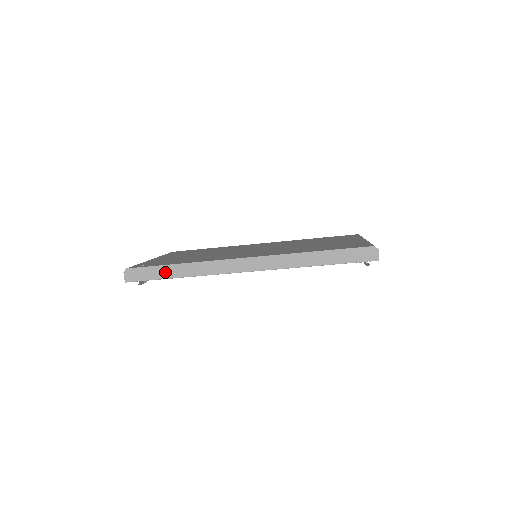
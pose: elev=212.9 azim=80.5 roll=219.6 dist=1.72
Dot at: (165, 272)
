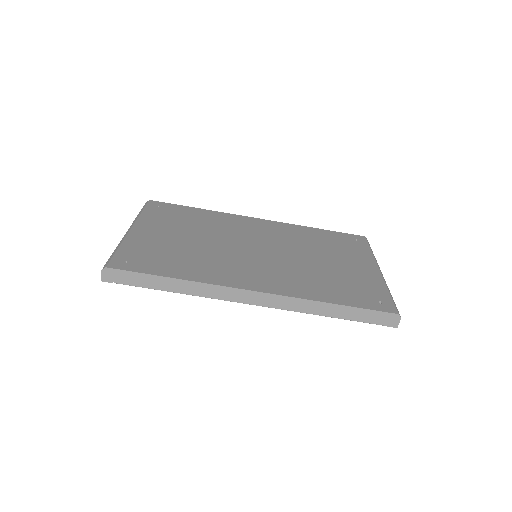
Dot at: (155, 282)
